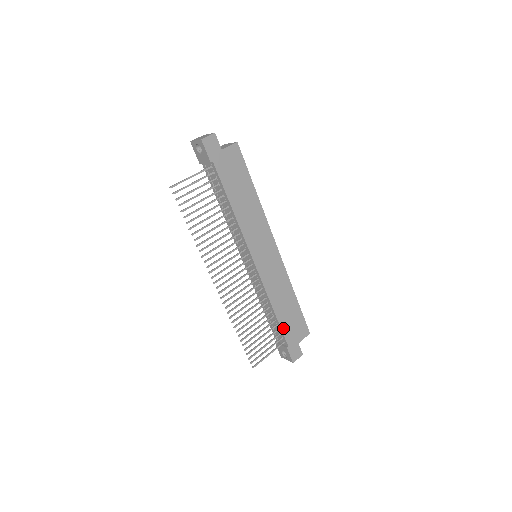
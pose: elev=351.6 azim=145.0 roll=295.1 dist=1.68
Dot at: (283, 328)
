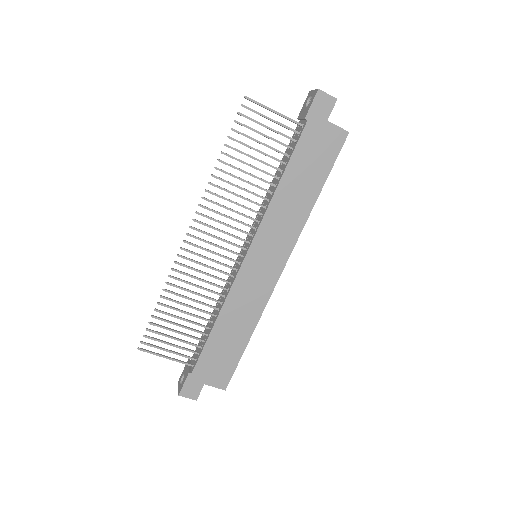
Dot at: (206, 350)
